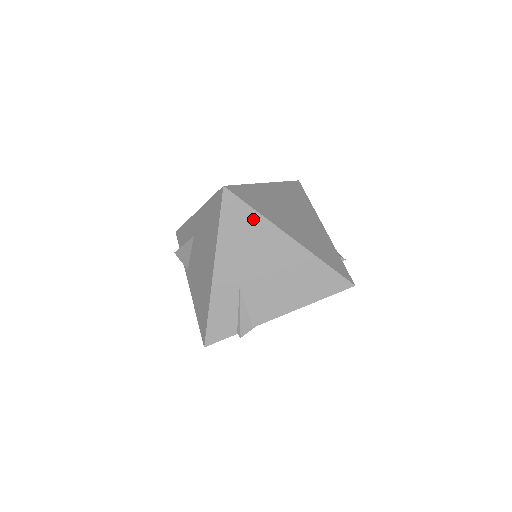
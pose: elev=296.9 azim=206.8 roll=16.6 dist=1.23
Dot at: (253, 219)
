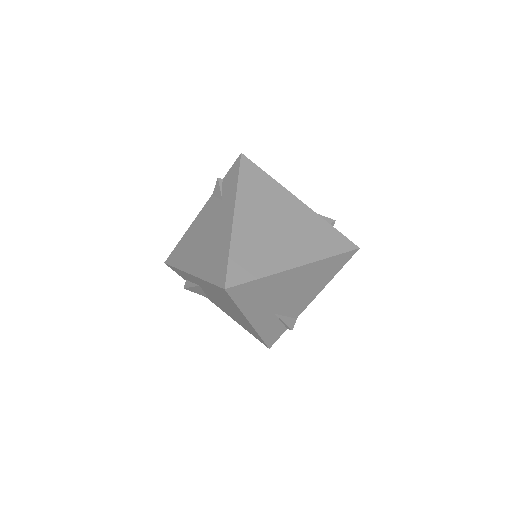
Dot at: (261, 283)
